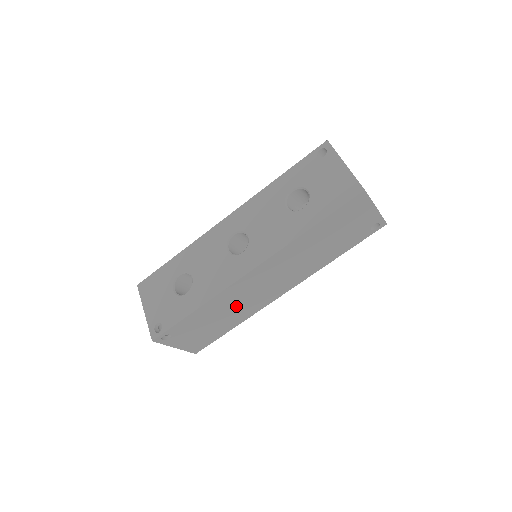
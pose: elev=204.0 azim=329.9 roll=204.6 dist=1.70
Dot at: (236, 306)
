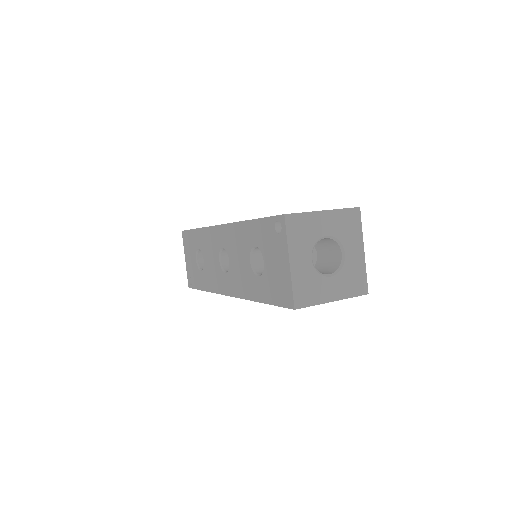
Dot at: occluded
